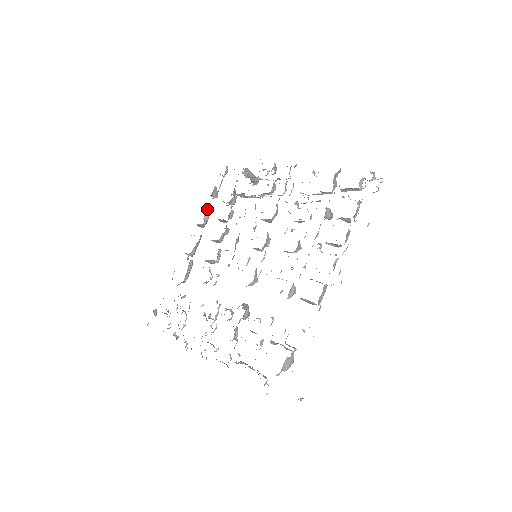
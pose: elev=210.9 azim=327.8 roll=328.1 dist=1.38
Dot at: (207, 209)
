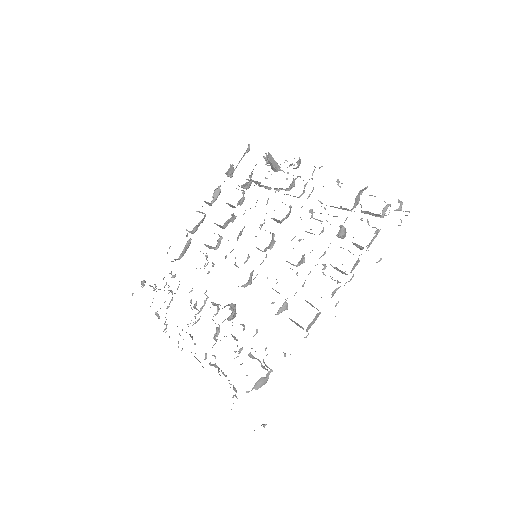
Dot at: (218, 187)
